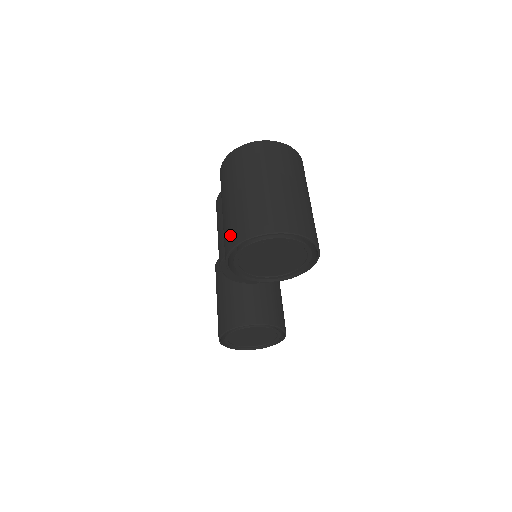
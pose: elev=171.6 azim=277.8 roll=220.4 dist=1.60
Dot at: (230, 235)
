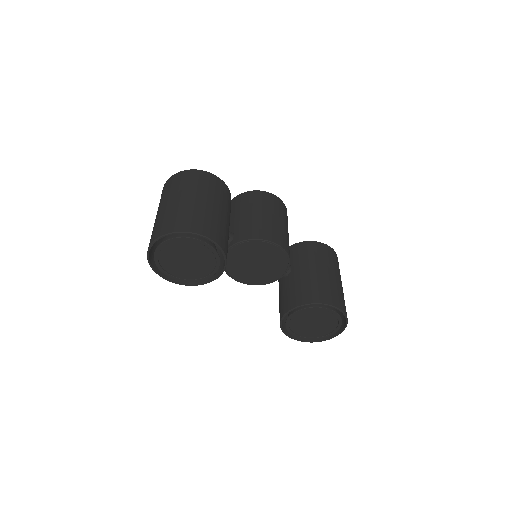
Dot at: occluded
